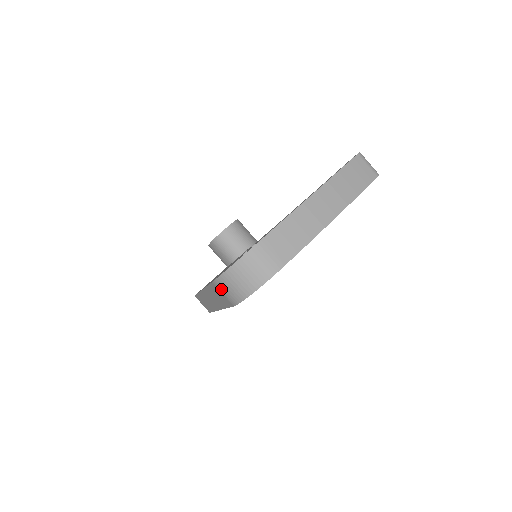
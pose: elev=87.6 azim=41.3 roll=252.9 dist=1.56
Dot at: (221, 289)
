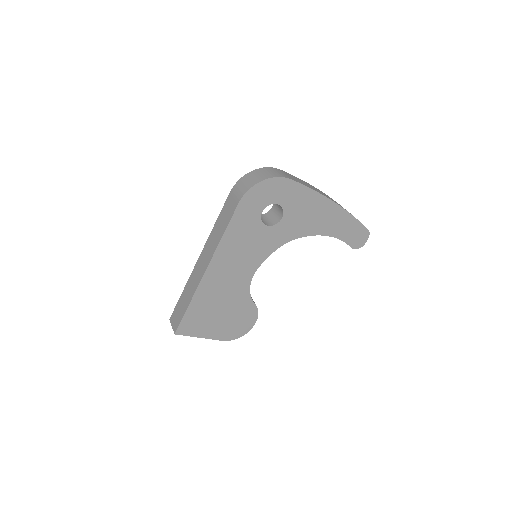
Dot at: (236, 190)
